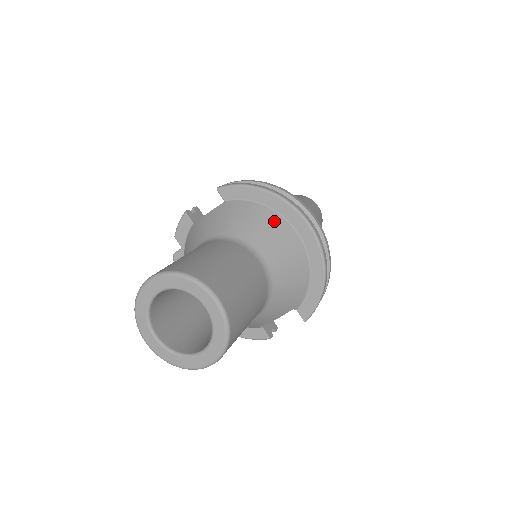
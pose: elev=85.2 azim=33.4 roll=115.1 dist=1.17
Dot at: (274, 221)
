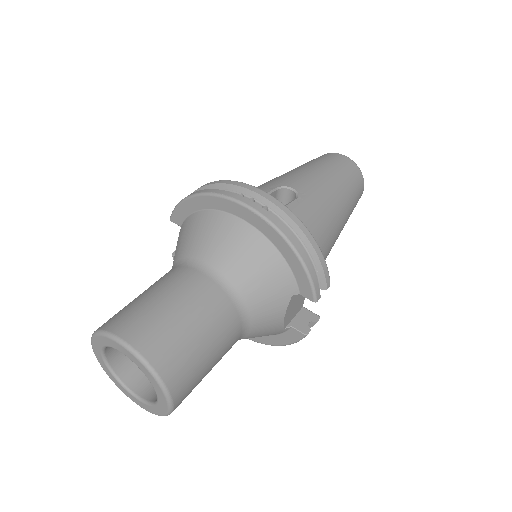
Dot at: (211, 221)
